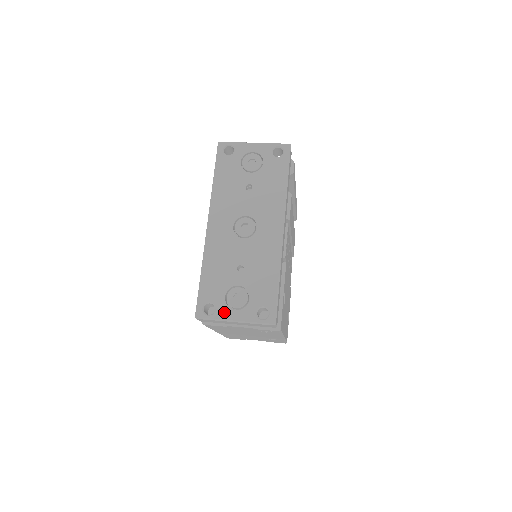
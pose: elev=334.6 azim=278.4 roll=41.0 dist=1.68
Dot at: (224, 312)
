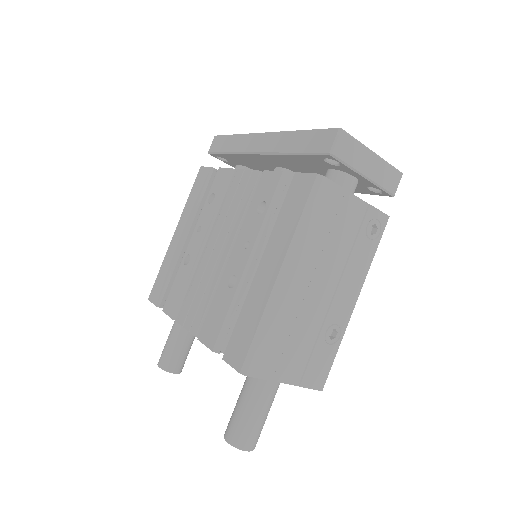
Dot at: occluded
